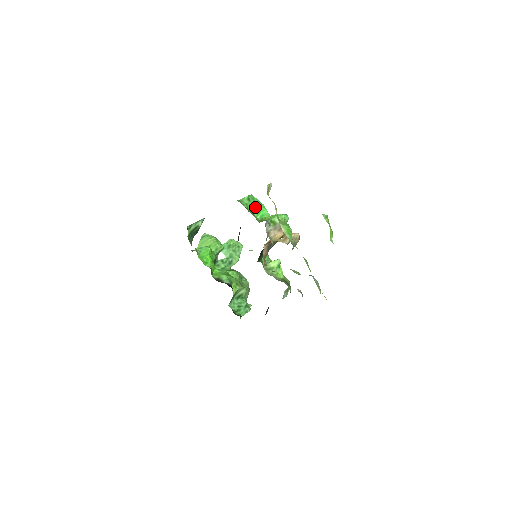
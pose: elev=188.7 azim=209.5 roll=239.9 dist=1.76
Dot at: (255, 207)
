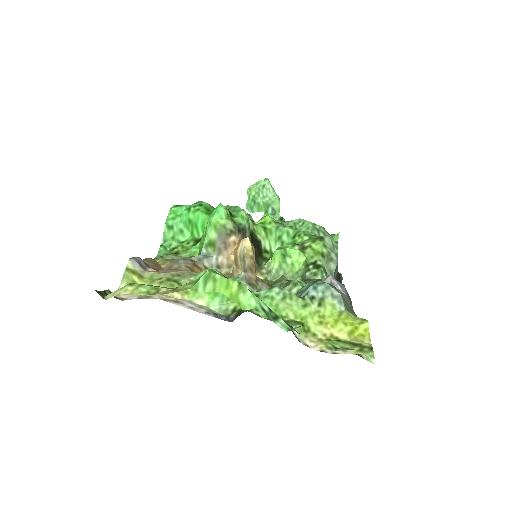
Dot at: (186, 224)
